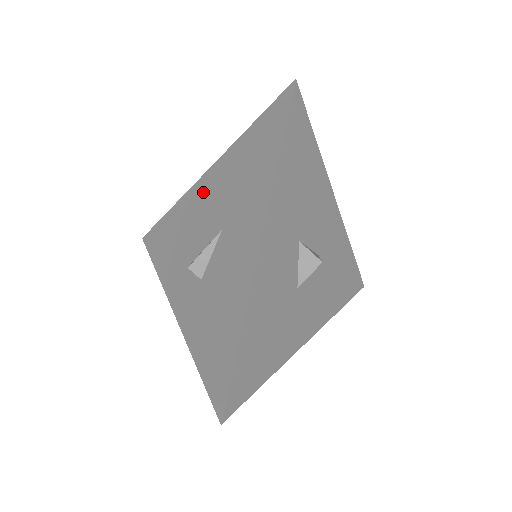
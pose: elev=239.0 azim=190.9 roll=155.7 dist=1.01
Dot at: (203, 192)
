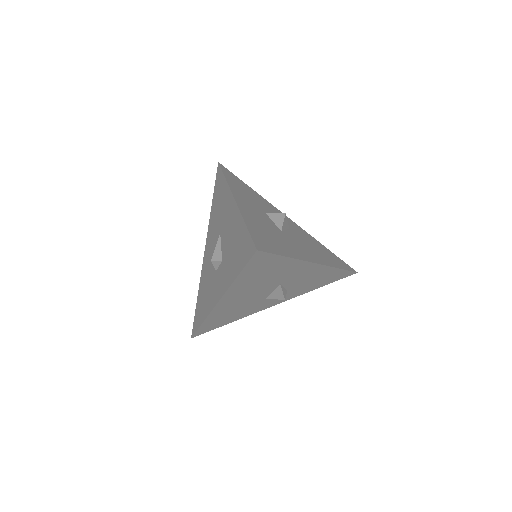
Dot at: (207, 251)
